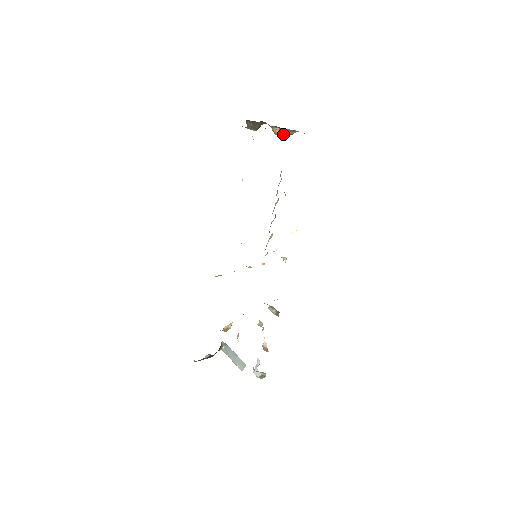
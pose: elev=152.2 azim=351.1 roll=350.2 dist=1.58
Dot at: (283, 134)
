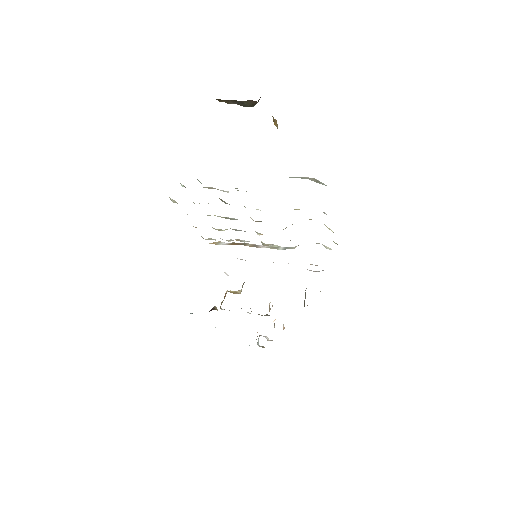
Dot at: occluded
